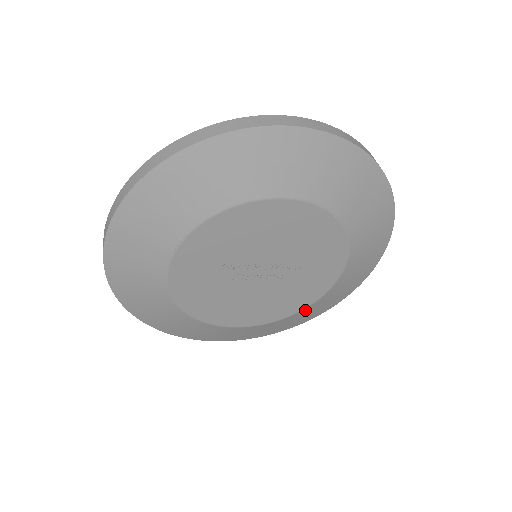
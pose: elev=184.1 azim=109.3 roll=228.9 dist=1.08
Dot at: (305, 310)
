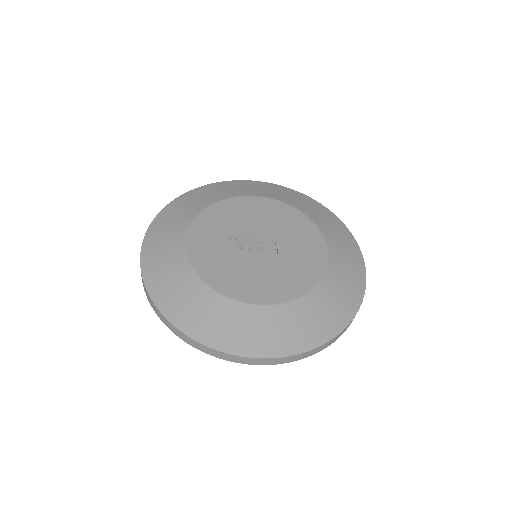
Dot at: (316, 295)
